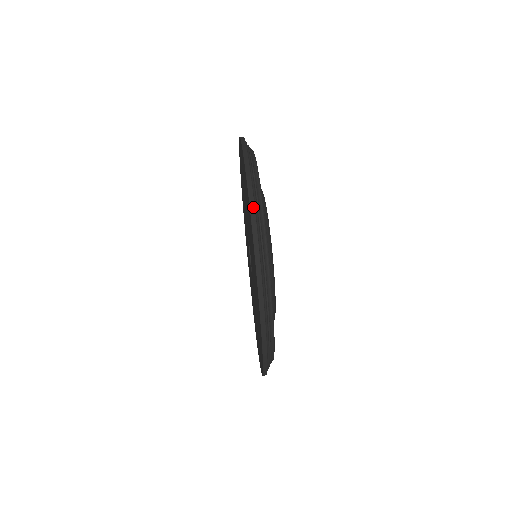
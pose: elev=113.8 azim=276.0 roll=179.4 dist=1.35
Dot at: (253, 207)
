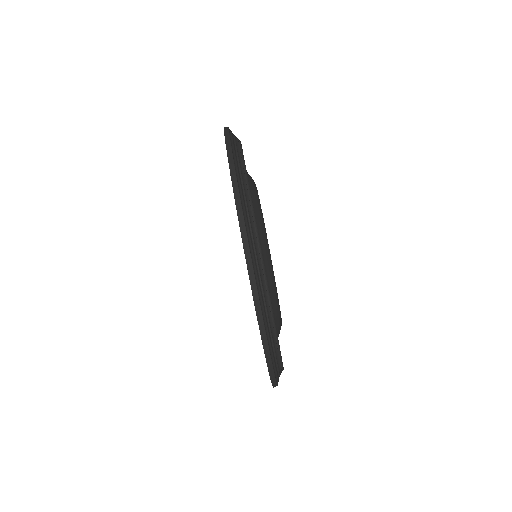
Dot at: (272, 371)
